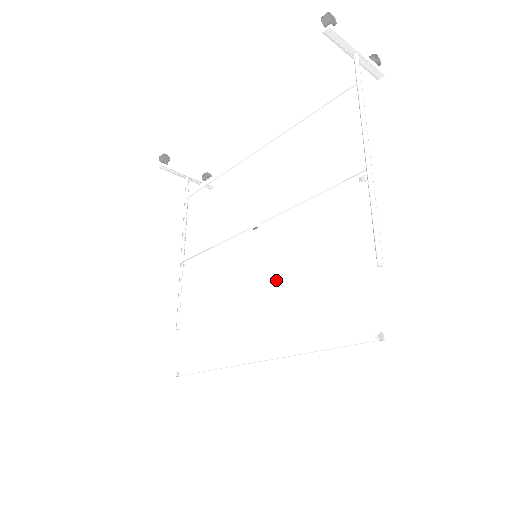
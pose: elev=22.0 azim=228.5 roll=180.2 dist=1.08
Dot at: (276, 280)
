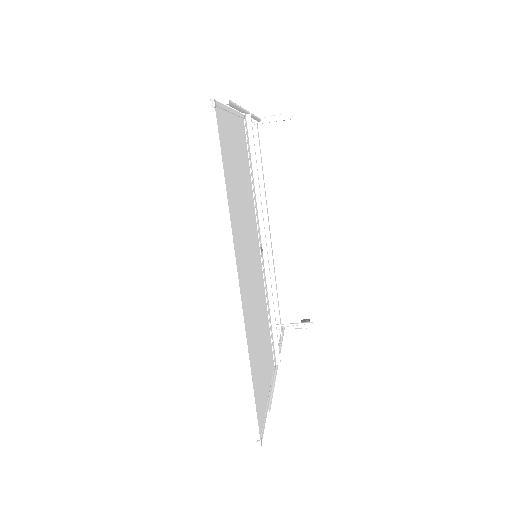
Dot at: occluded
